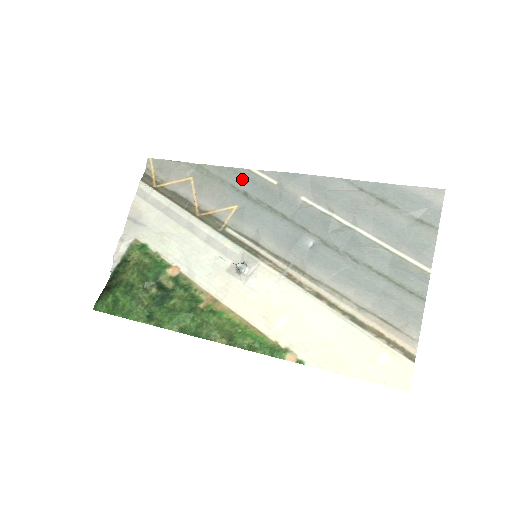
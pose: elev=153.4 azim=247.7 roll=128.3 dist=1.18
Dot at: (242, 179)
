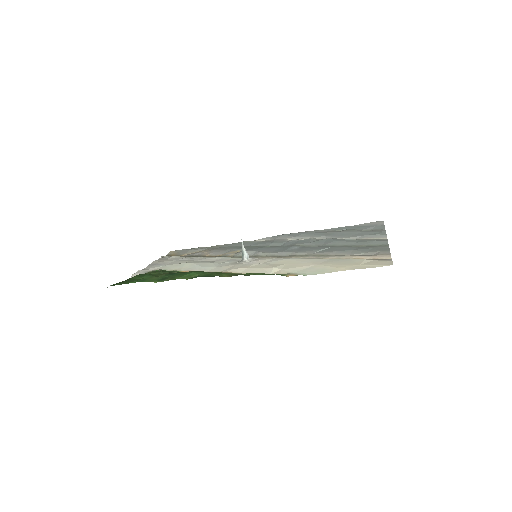
Dot at: (243, 244)
